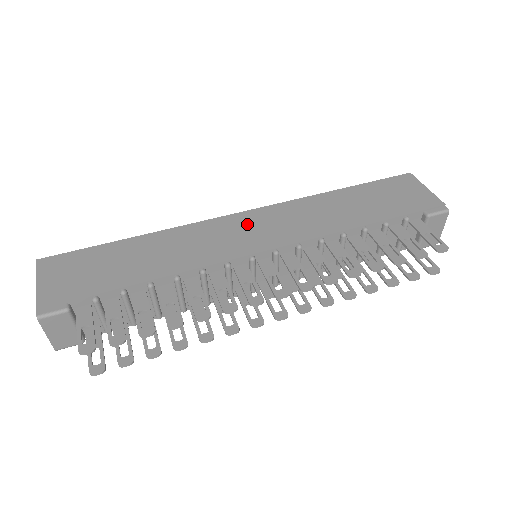
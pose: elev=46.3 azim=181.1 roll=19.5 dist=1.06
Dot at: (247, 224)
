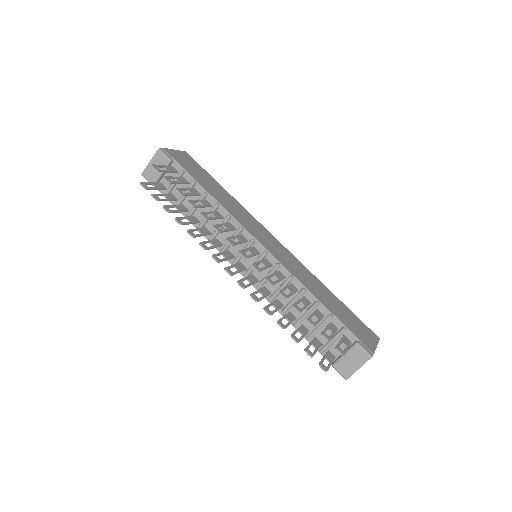
Dot at: (272, 240)
